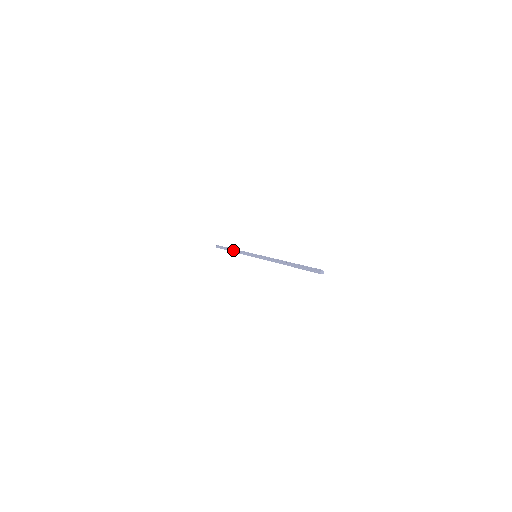
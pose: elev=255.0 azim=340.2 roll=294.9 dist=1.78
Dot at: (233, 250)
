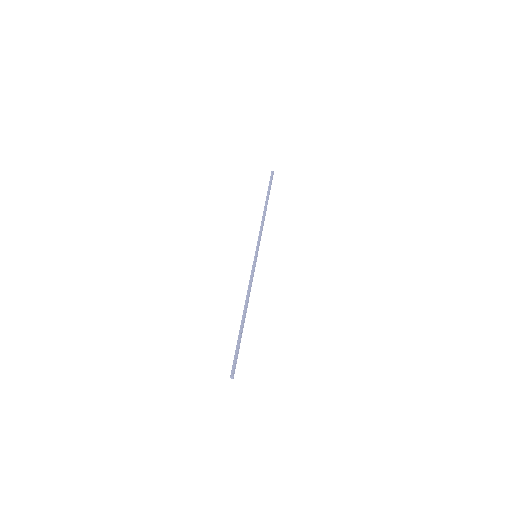
Dot at: occluded
